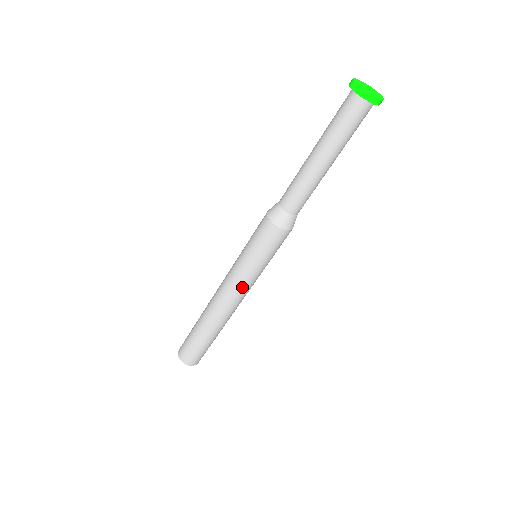
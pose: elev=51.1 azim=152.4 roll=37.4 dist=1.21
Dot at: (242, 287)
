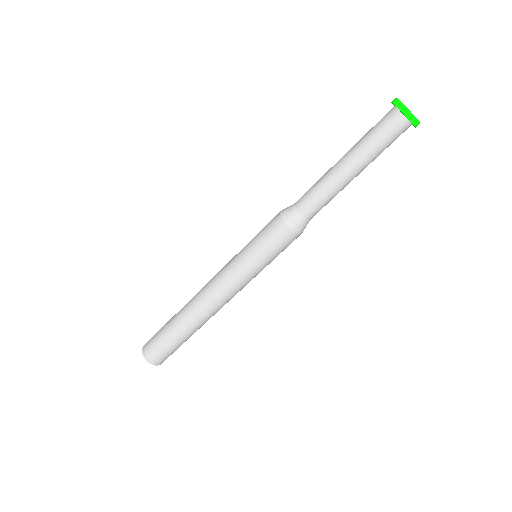
Dot at: (225, 275)
